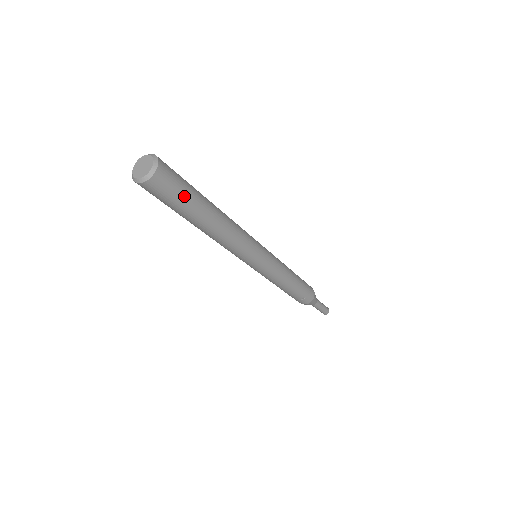
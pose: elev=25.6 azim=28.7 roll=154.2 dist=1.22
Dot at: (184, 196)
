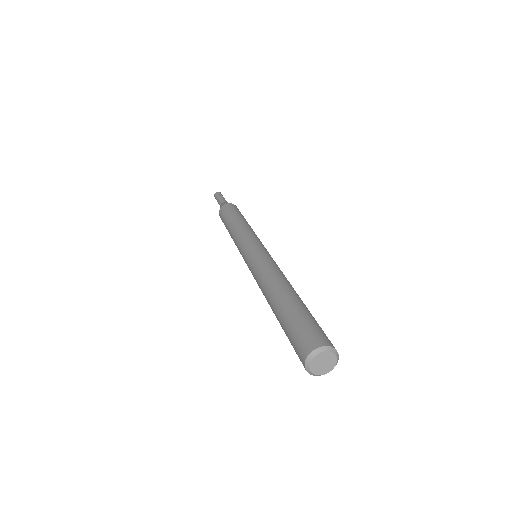
Dot at: occluded
